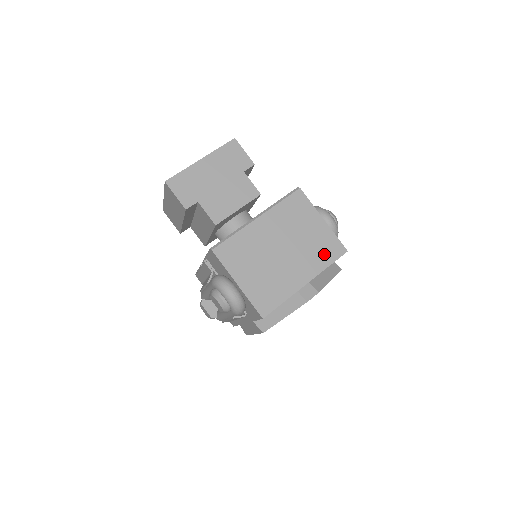
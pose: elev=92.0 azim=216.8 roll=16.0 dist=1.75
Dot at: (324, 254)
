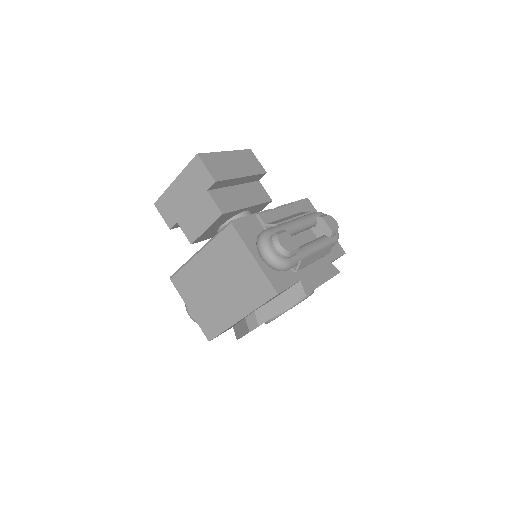
Dot at: (255, 294)
